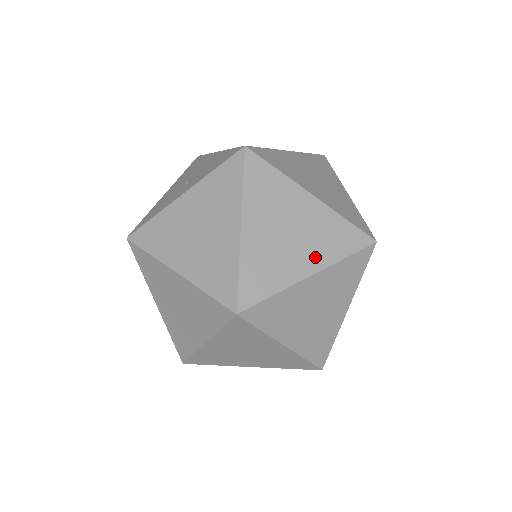
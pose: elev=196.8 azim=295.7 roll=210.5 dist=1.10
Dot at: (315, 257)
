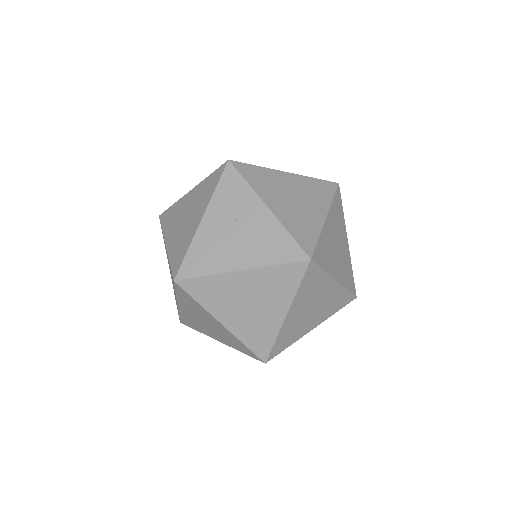
Dot at: occluded
